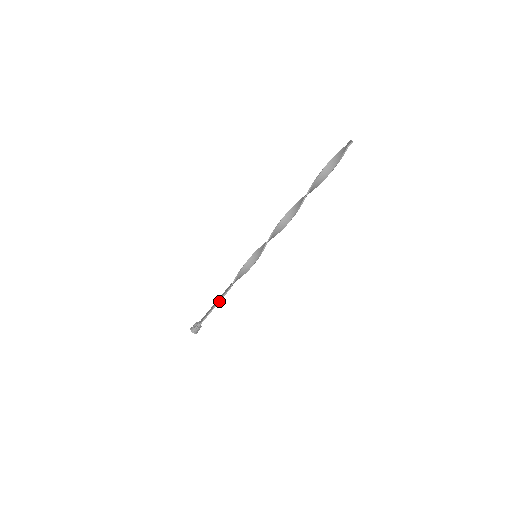
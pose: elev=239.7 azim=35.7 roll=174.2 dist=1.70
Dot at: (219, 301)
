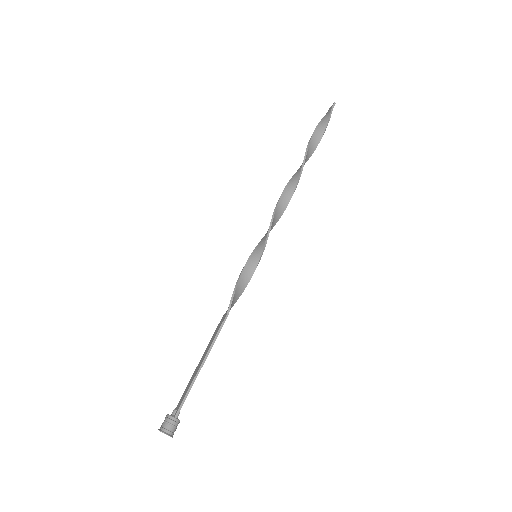
Dot at: (211, 346)
